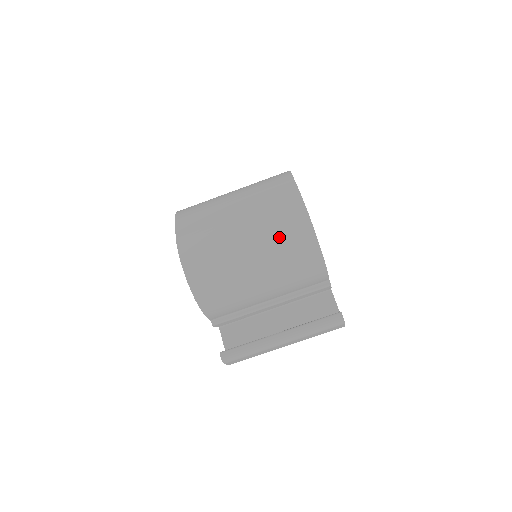
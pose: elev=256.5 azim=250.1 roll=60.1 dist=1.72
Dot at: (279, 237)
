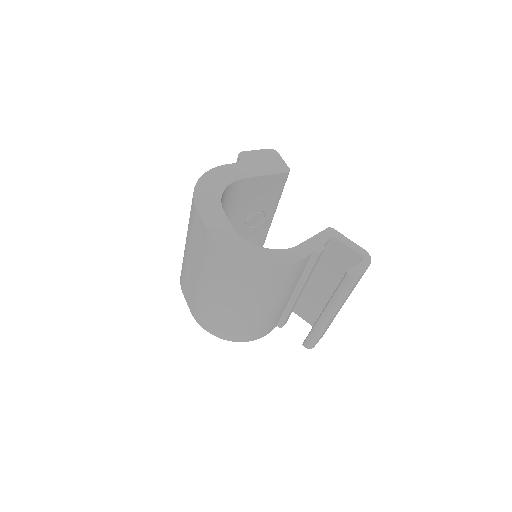
Dot at: (232, 282)
